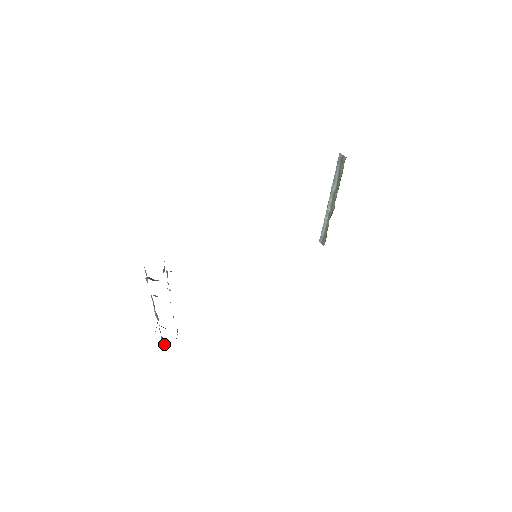
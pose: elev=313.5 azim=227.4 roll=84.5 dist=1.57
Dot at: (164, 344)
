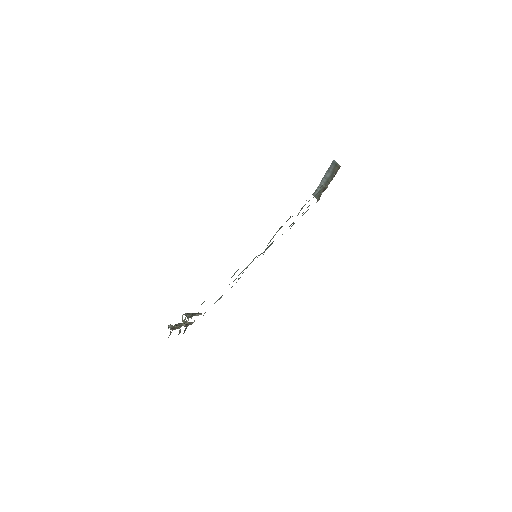
Dot at: occluded
